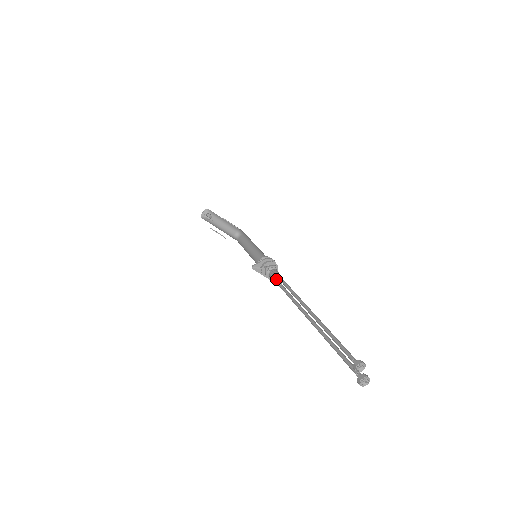
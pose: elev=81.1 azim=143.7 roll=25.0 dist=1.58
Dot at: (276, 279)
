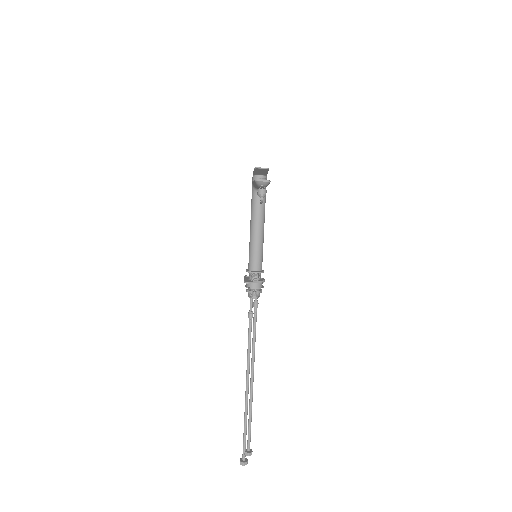
Dot at: (252, 312)
